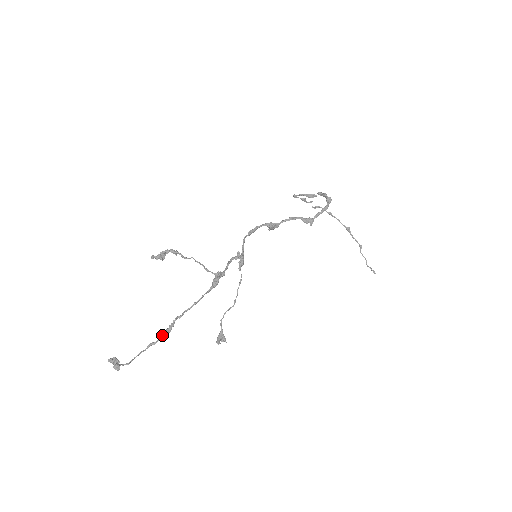
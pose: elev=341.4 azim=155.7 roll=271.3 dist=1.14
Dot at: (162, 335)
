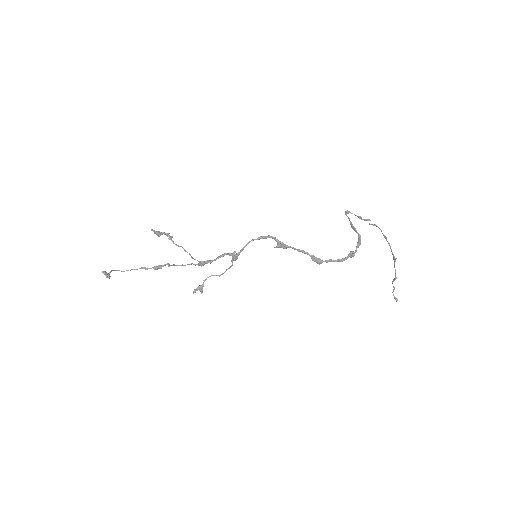
Dot at: (153, 268)
